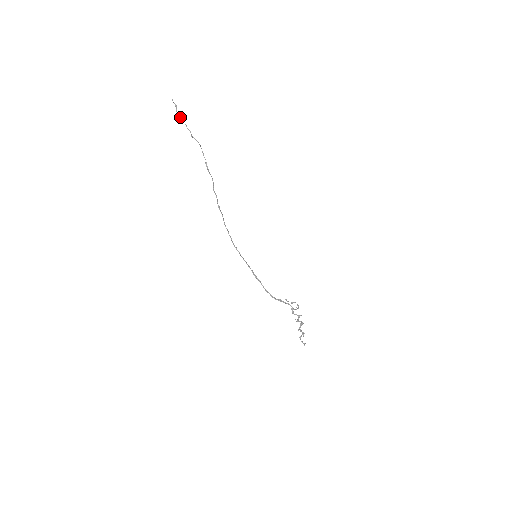
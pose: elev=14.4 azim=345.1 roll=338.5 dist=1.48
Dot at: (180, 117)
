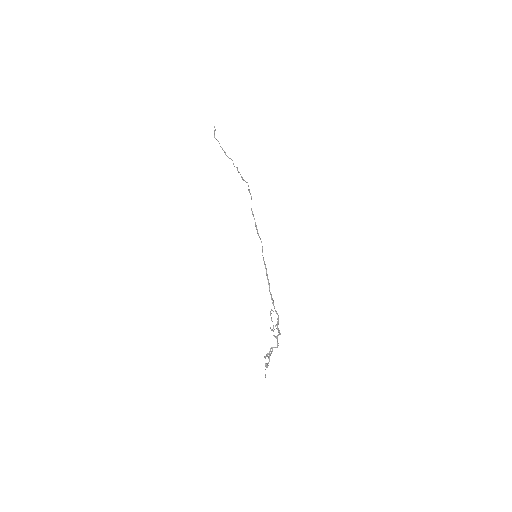
Dot at: occluded
